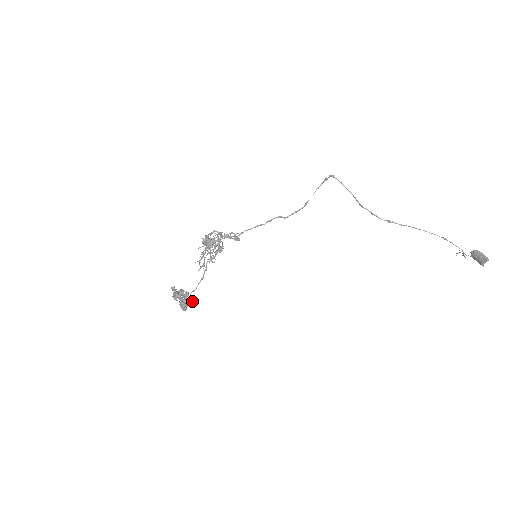
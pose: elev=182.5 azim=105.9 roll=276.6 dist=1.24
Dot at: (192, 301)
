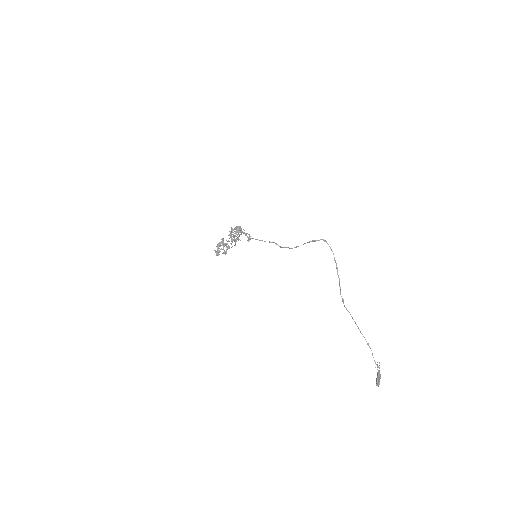
Dot at: occluded
